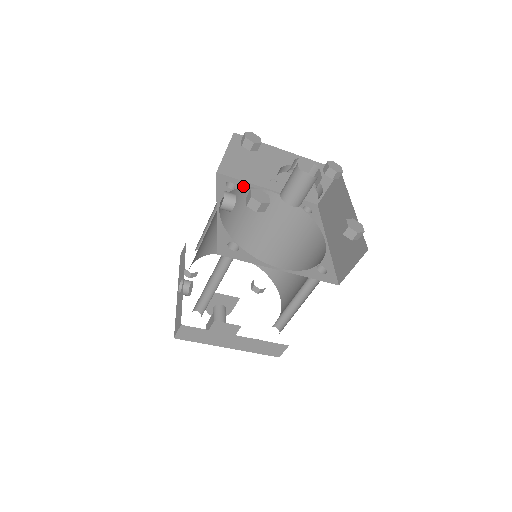
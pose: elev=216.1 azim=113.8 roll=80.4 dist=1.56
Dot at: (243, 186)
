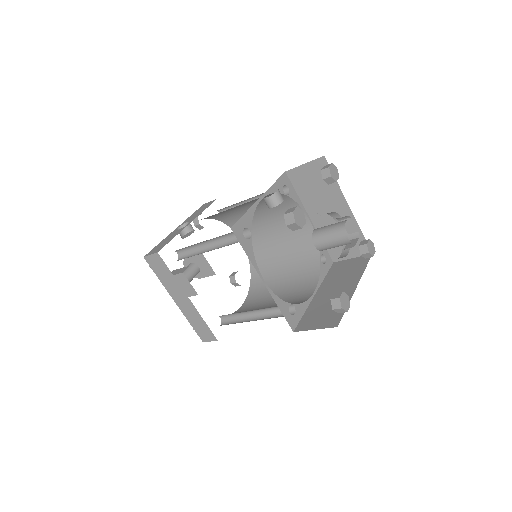
Dot at: (295, 199)
